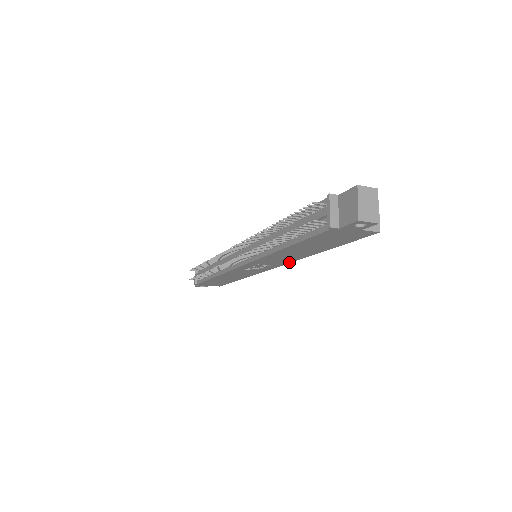
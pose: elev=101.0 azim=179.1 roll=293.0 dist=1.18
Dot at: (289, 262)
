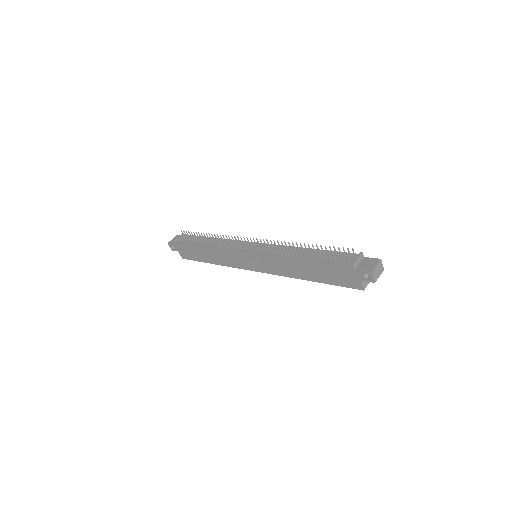
Dot at: (277, 274)
